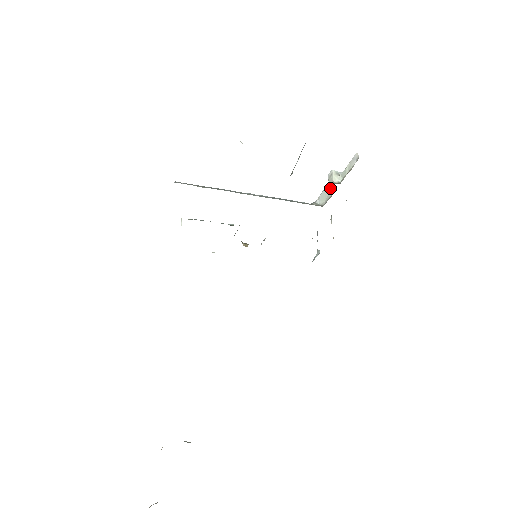
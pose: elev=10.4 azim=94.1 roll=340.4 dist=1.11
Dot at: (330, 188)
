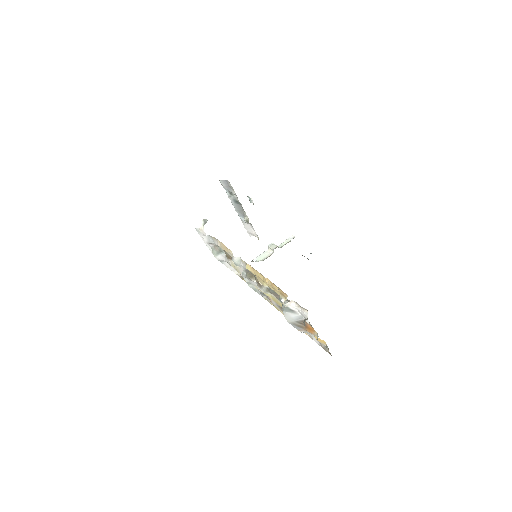
Dot at: (268, 252)
